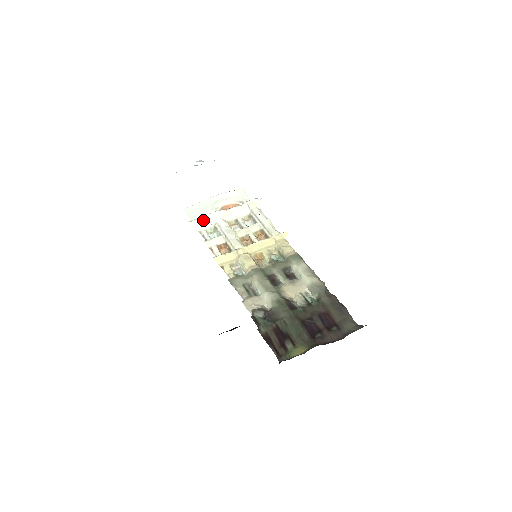
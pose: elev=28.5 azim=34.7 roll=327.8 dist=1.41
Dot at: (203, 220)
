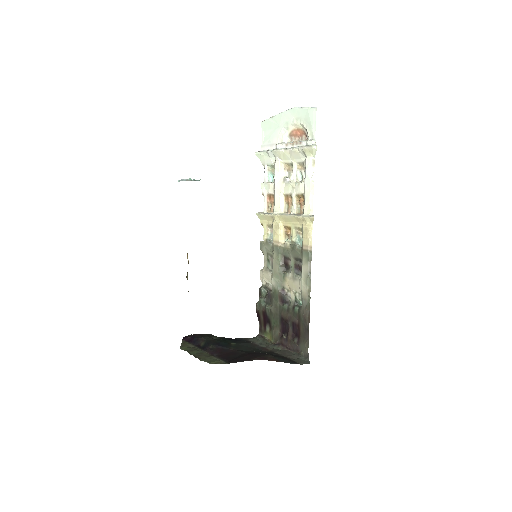
Dot at: (265, 154)
